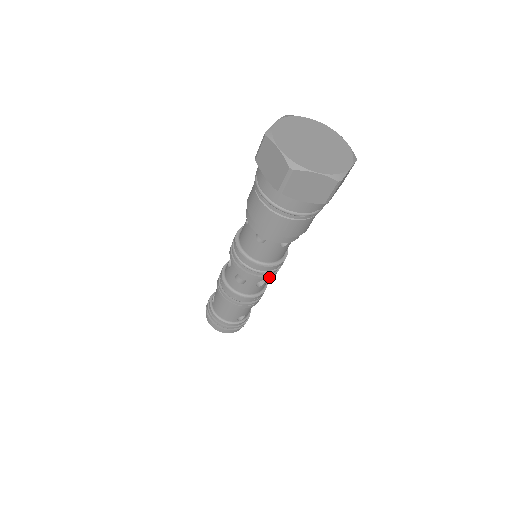
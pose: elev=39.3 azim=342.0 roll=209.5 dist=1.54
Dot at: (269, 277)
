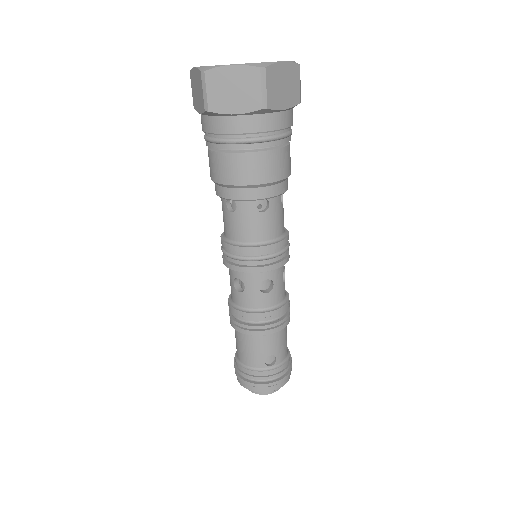
Dot at: (268, 269)
